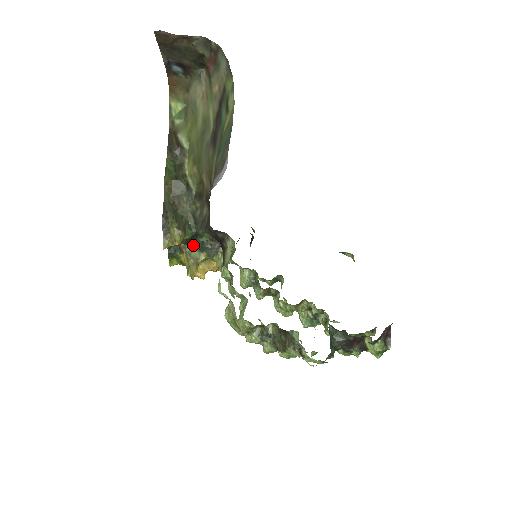
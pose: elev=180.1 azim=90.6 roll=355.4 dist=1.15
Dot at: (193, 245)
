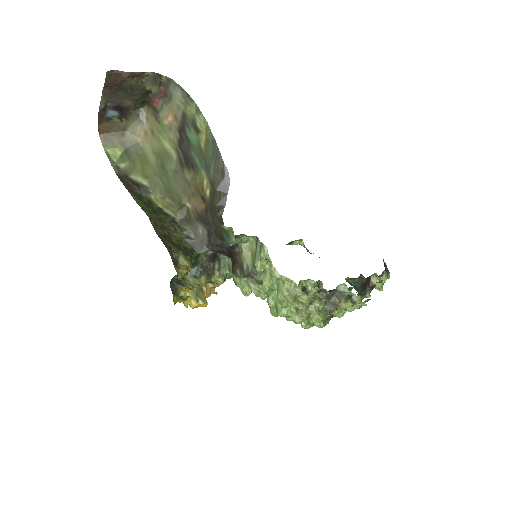
Dot at: (187, 275)
